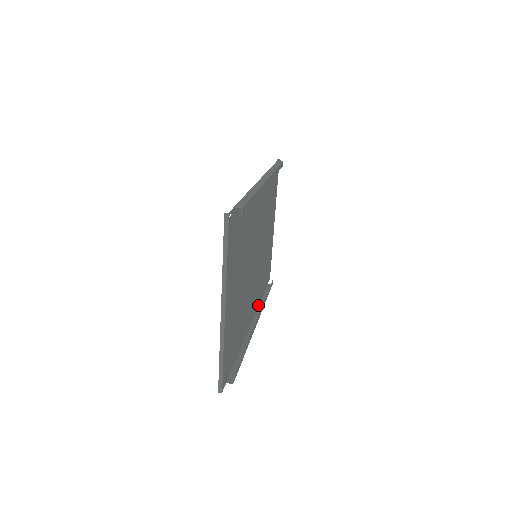
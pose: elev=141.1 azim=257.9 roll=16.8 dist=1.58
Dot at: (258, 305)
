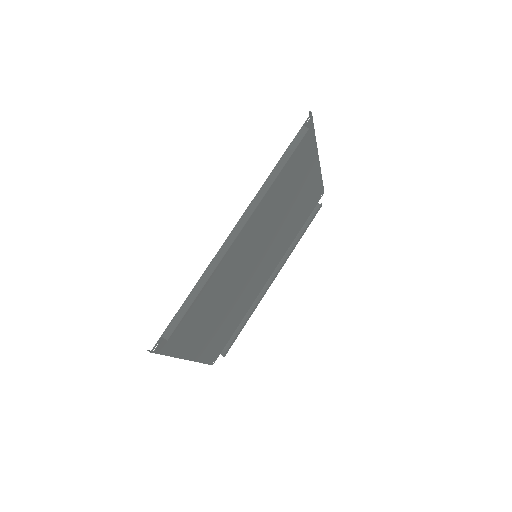
Dot at: (288, 247)
